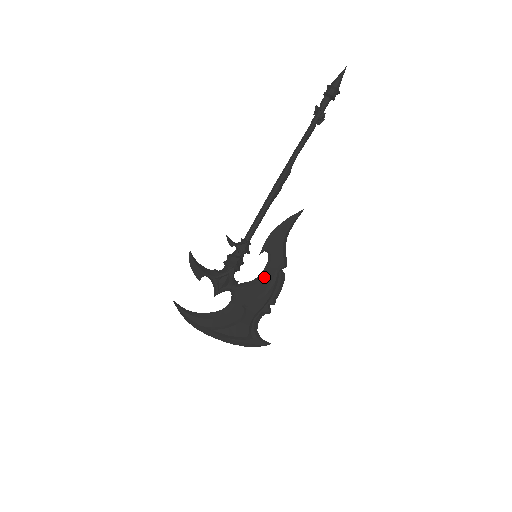
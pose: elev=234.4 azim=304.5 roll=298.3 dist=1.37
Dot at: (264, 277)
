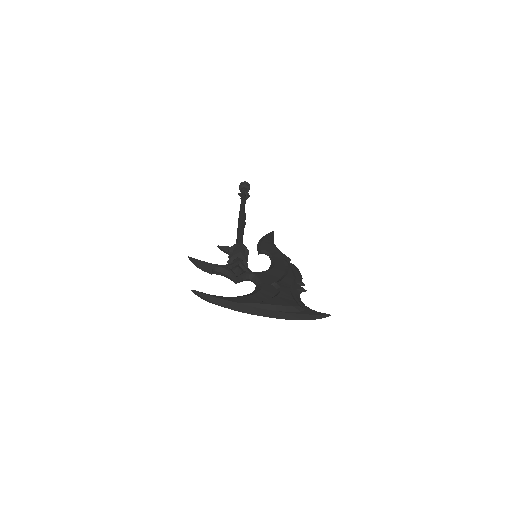
Dot at: (275, 265)
